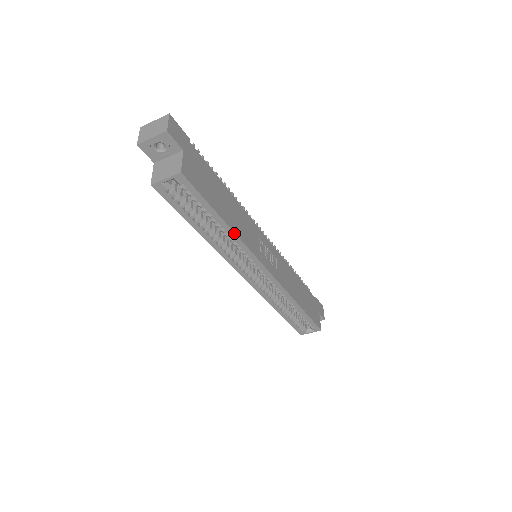
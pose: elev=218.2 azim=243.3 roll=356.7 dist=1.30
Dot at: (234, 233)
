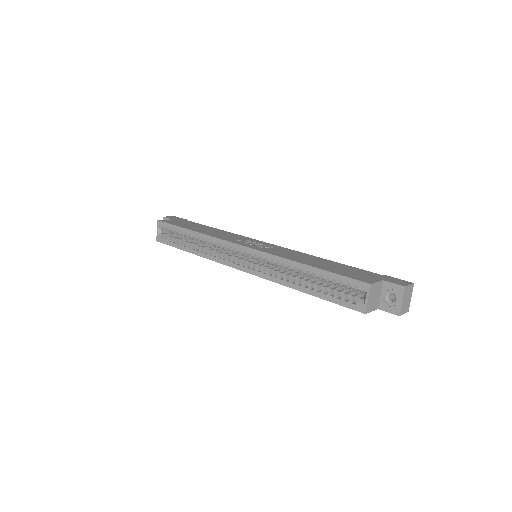
Dot at: (200, 233)
